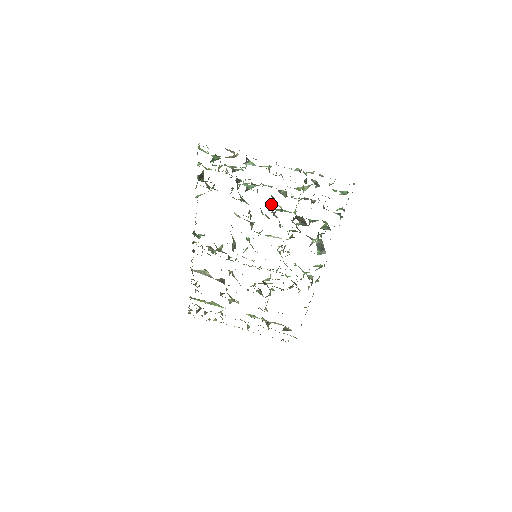
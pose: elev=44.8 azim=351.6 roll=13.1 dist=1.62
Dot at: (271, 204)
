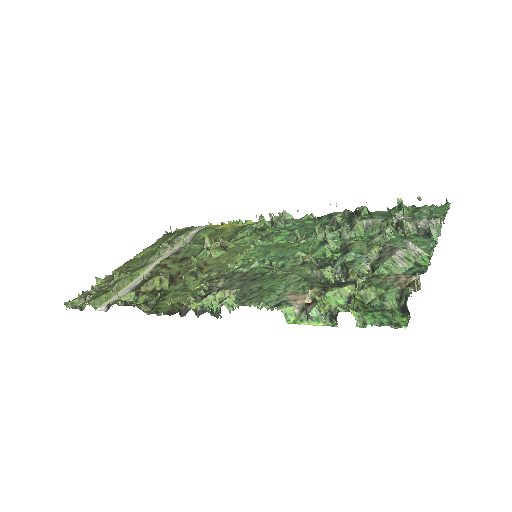
Dot at: (349, 243)
